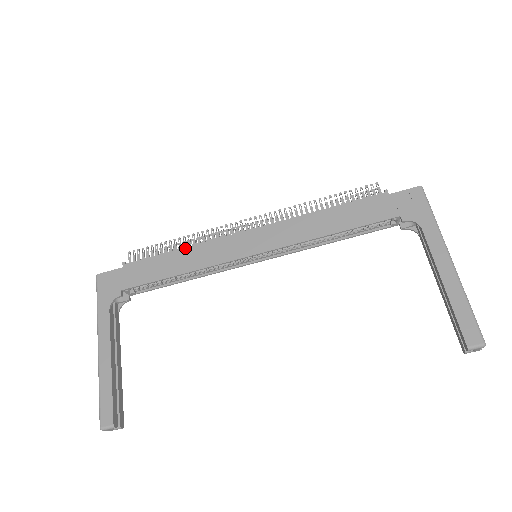
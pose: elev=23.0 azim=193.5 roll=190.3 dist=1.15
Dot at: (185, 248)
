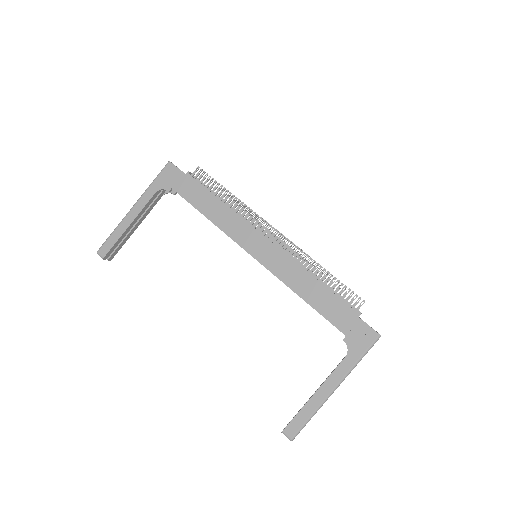
Dot at: (226, 205)
